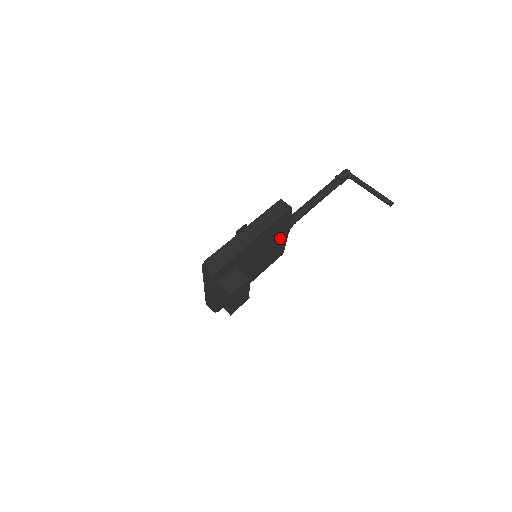
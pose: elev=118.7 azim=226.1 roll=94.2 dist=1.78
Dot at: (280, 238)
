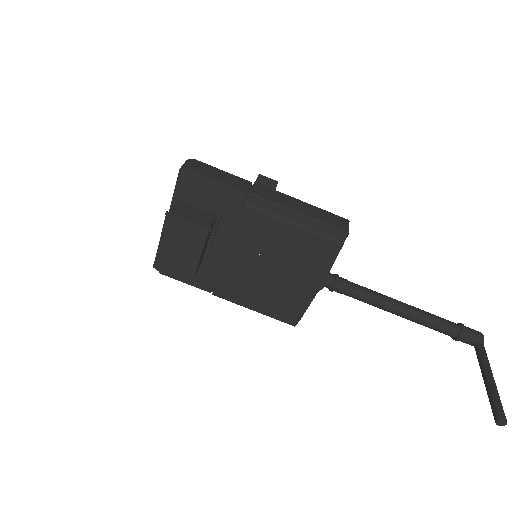
Dot at: (304, 275)
